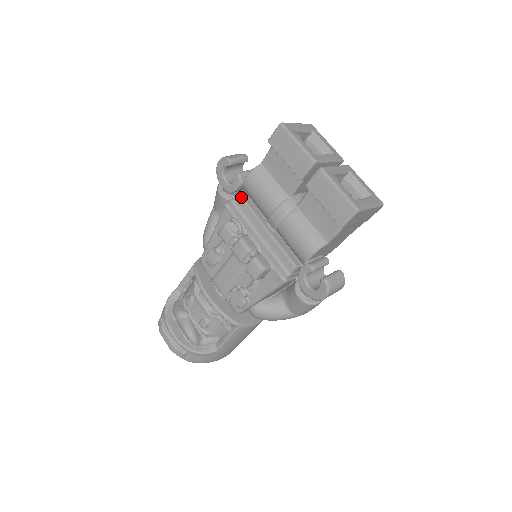
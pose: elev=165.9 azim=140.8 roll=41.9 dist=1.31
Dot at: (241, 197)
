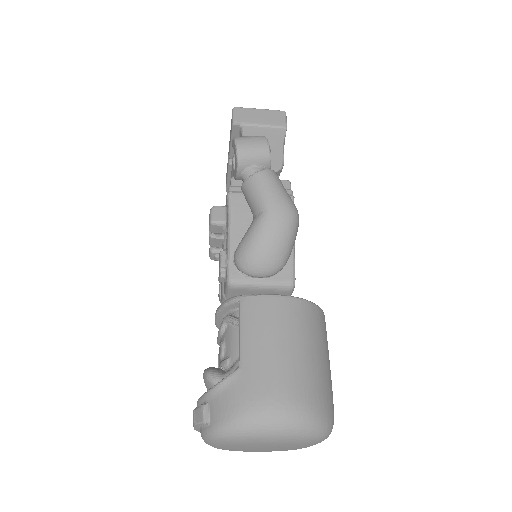
Dot at: occluded
